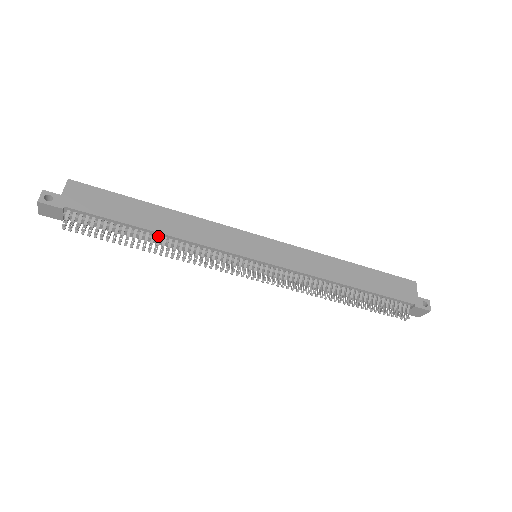
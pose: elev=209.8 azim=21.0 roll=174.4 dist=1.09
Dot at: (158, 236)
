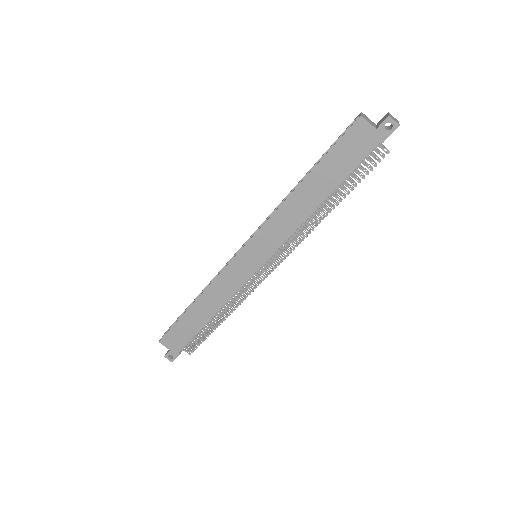
Dot at: (215, 315)
